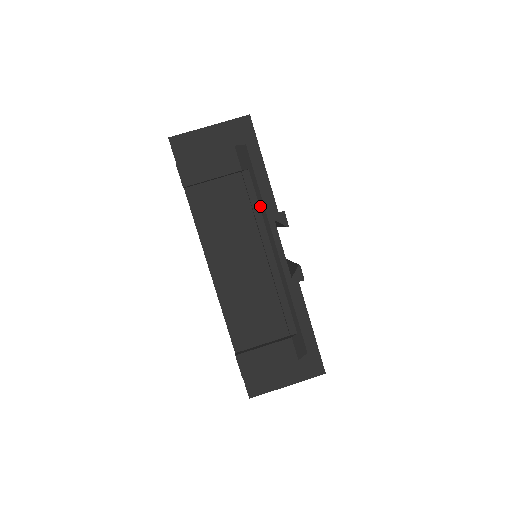
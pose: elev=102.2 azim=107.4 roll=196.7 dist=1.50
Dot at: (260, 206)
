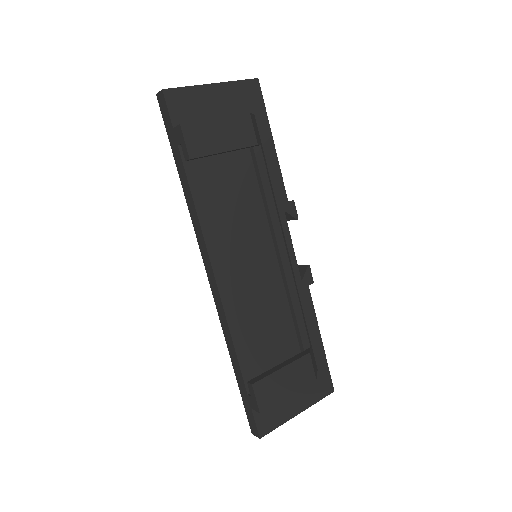
Dot at: (272, 192)
